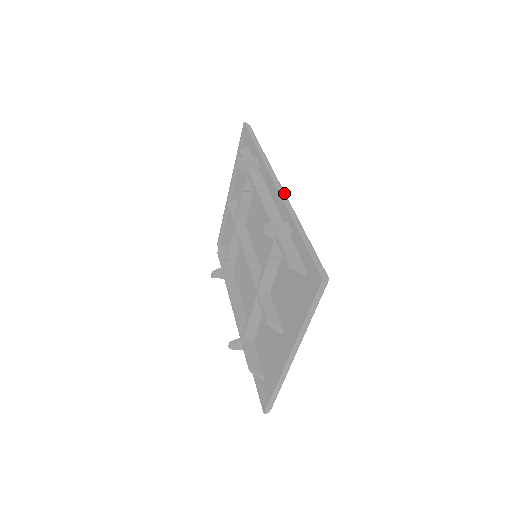
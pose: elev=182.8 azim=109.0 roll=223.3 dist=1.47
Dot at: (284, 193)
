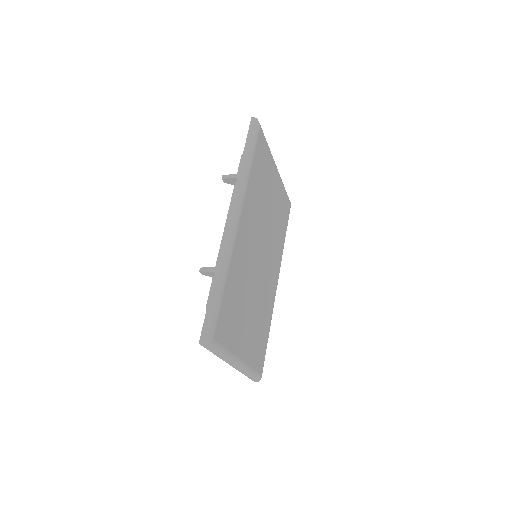
Dot at: (230, 231)
